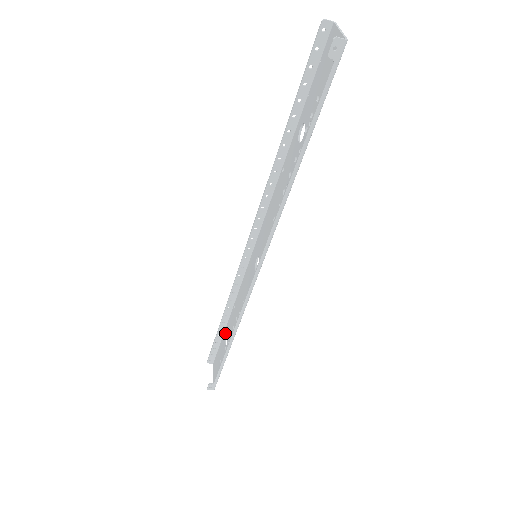
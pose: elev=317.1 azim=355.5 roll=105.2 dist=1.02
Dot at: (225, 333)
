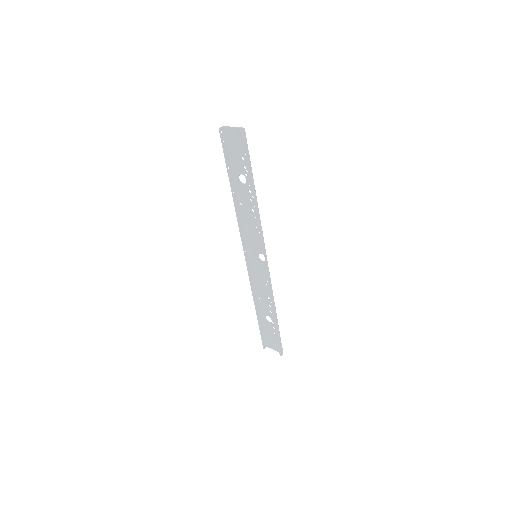
Dot at: (263, 318)
